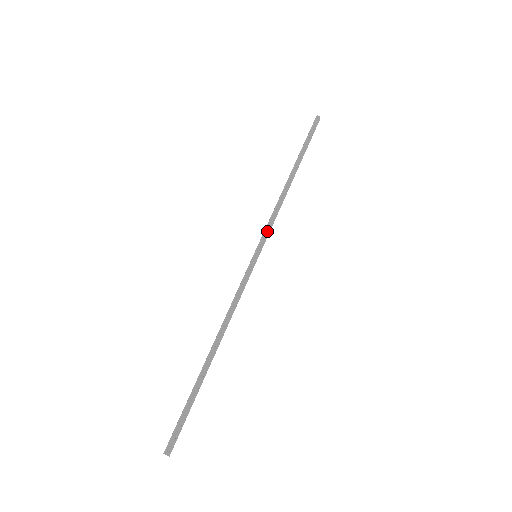
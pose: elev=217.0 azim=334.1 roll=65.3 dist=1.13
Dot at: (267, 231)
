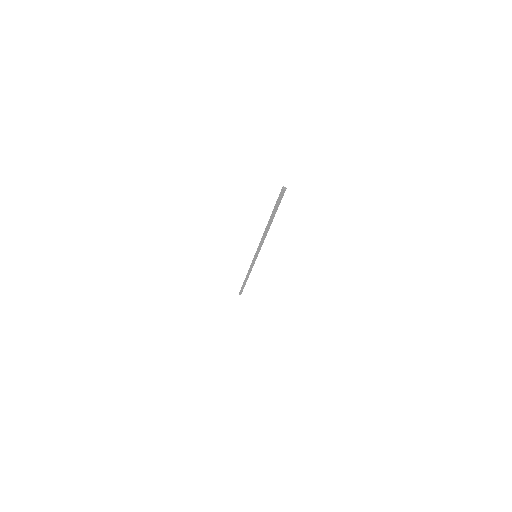
Dot at: (252, 262)
